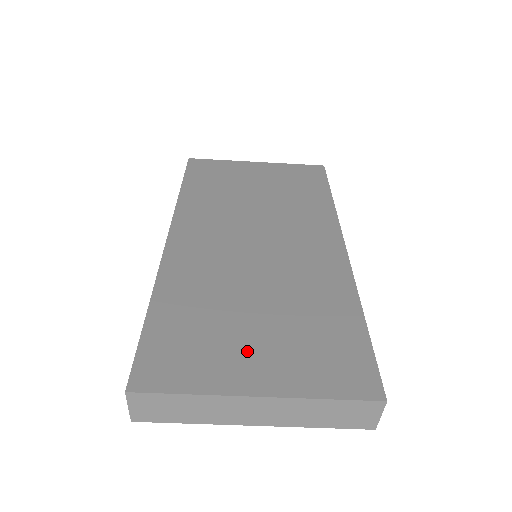
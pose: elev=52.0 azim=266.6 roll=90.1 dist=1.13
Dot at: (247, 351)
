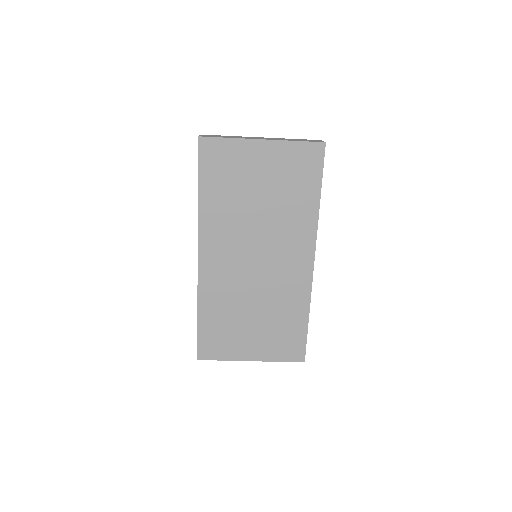
Dot at: (248, 340)
